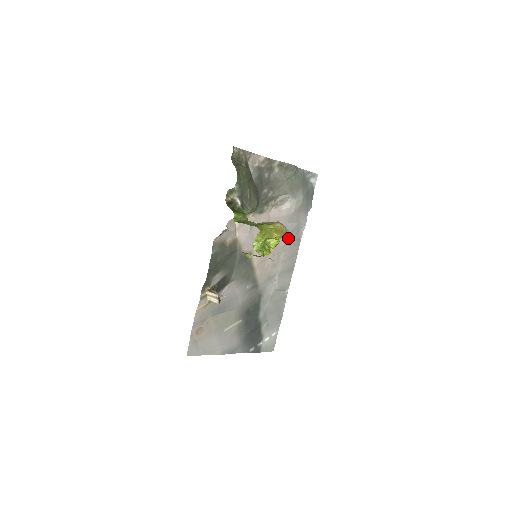
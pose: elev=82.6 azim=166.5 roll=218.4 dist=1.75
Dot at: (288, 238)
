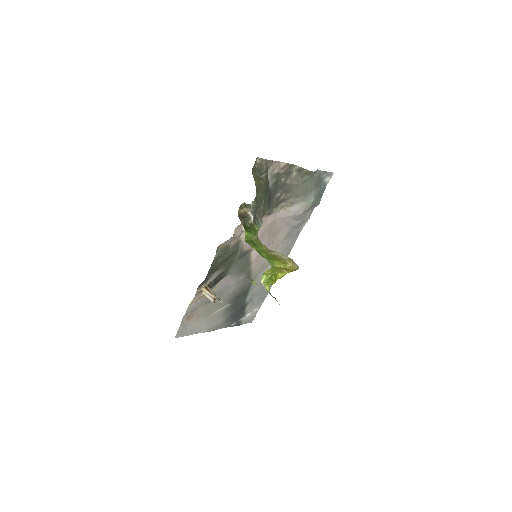
Dot at: (289, 232)
